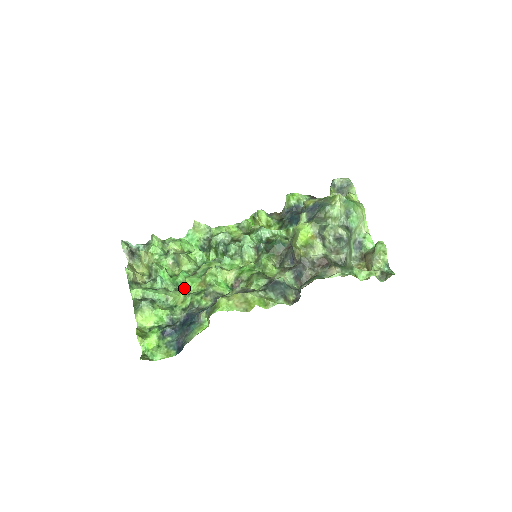
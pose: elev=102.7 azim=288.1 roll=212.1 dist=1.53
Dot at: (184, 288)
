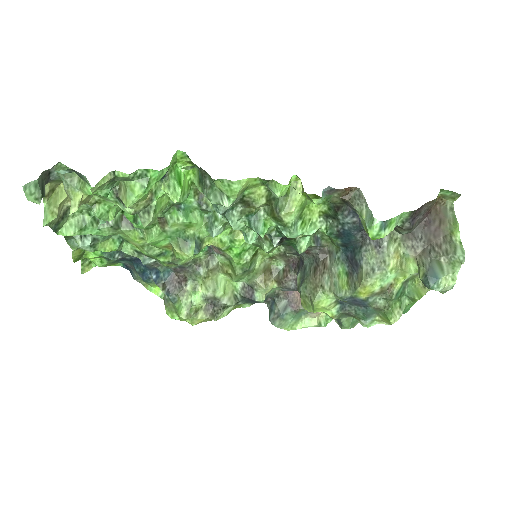
Dot at: (142, 238)
